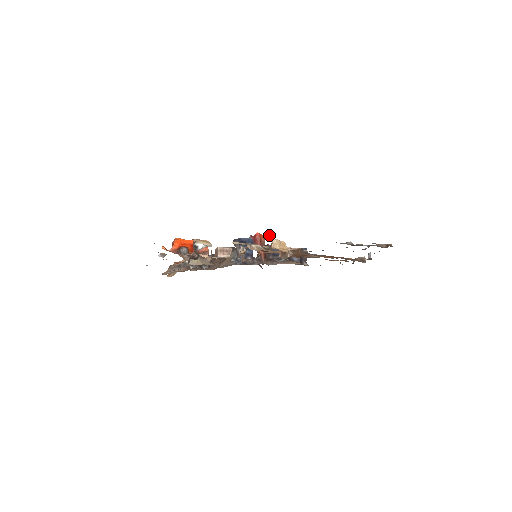
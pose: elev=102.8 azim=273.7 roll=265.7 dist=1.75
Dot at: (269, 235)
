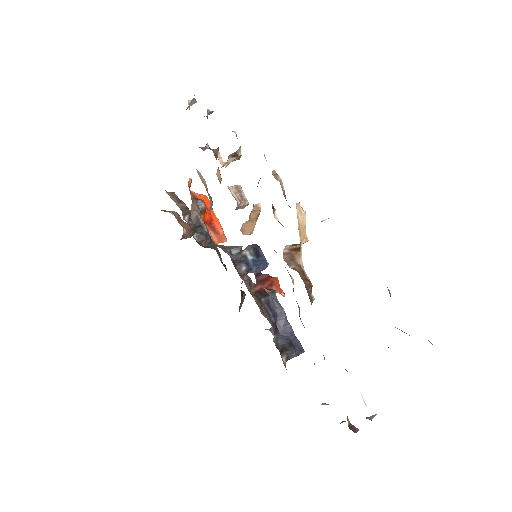
Dot at: (284, 295)
